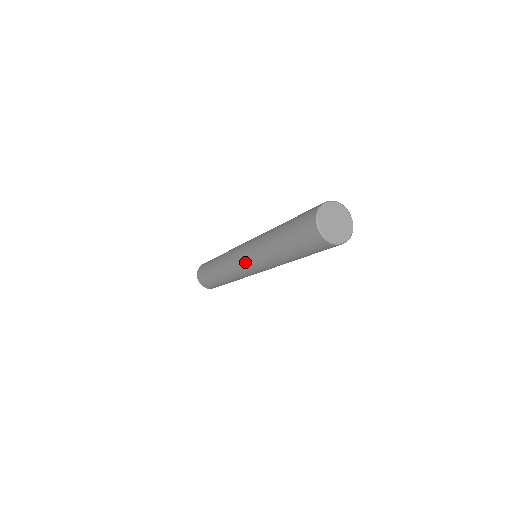
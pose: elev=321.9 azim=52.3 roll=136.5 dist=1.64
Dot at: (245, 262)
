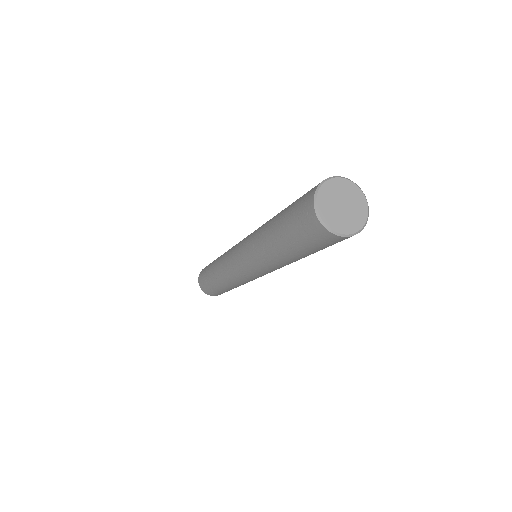
Dot at: (240, 263)
